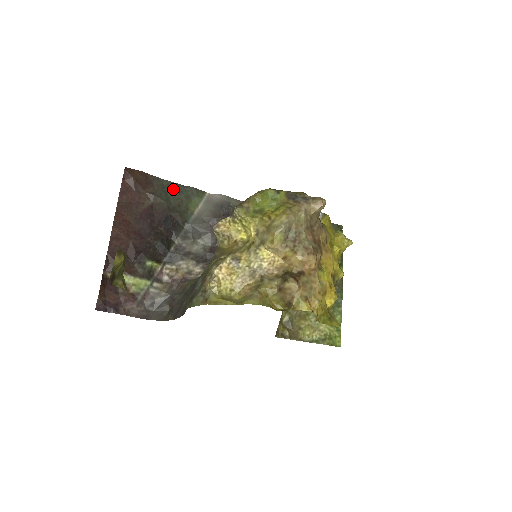
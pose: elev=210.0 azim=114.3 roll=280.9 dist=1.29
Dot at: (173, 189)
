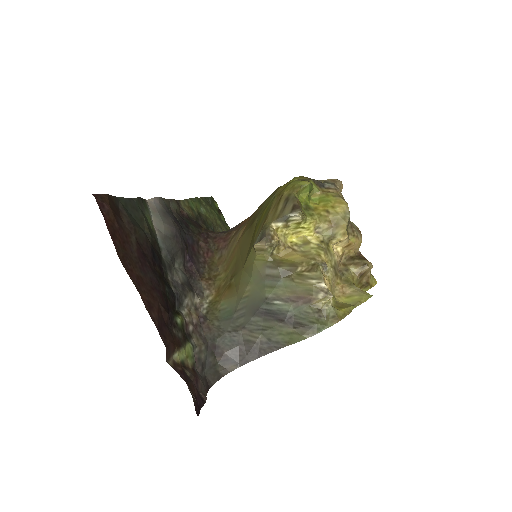
Dot at: (131, 208)
